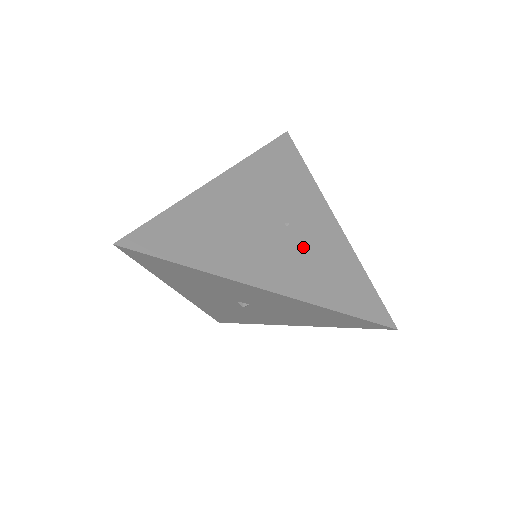
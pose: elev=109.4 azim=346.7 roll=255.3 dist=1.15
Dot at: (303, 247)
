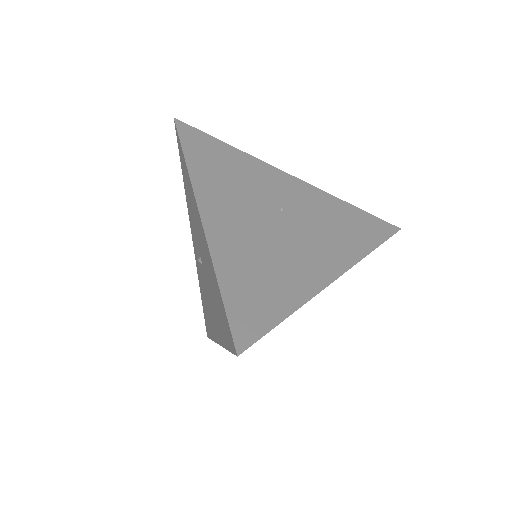
Dot at: (310, 219)
